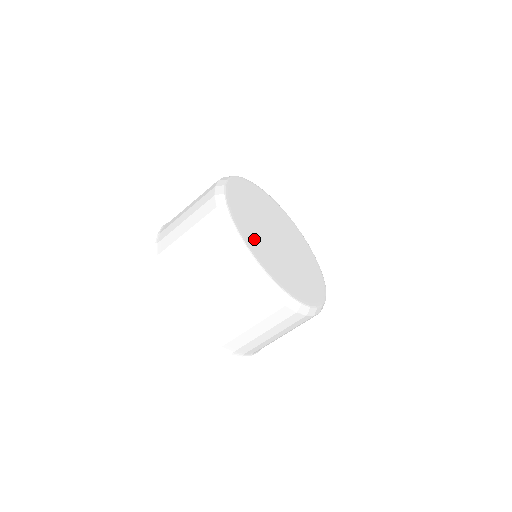
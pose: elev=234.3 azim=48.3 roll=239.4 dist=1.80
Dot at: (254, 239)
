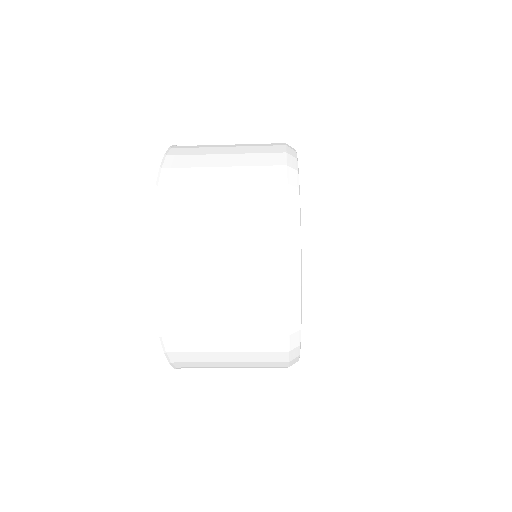
Dot at: occluded
